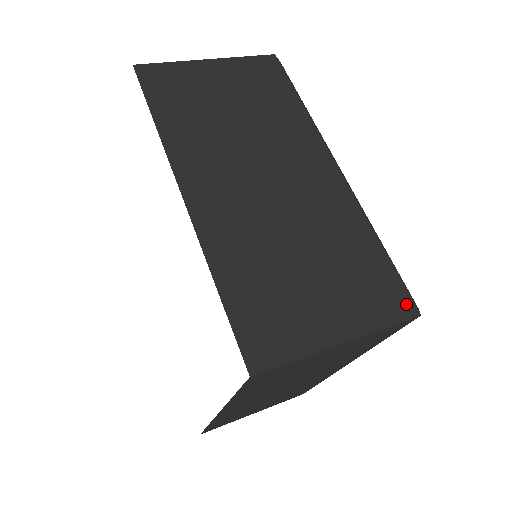
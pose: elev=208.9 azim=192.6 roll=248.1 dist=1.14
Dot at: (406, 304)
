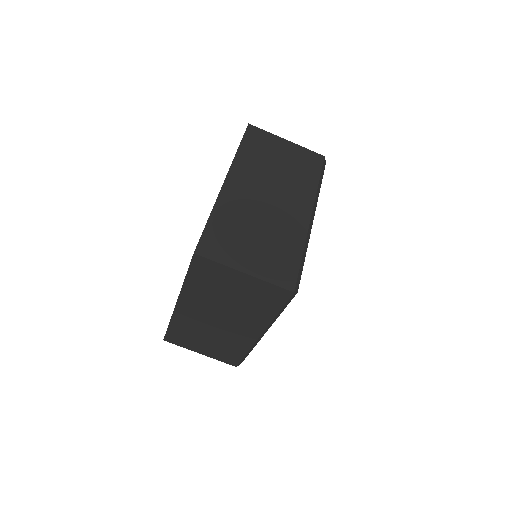
Dot at: (291, 283)
